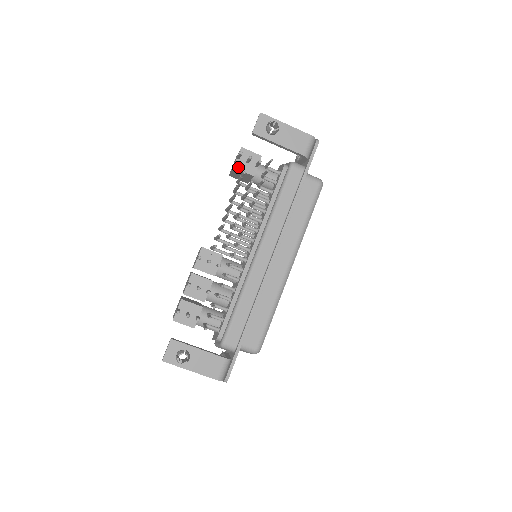
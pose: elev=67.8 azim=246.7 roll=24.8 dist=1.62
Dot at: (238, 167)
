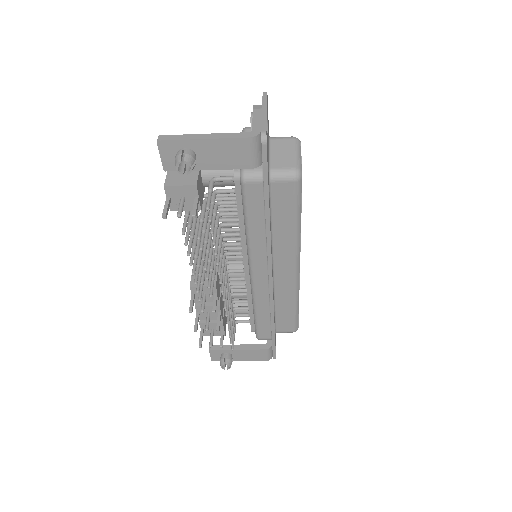
Dot at: (175, 208)
